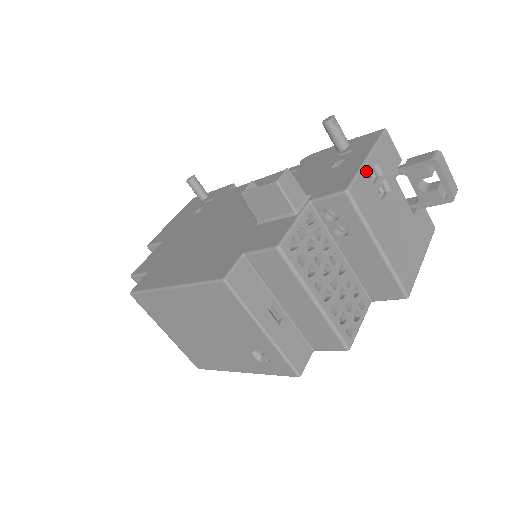
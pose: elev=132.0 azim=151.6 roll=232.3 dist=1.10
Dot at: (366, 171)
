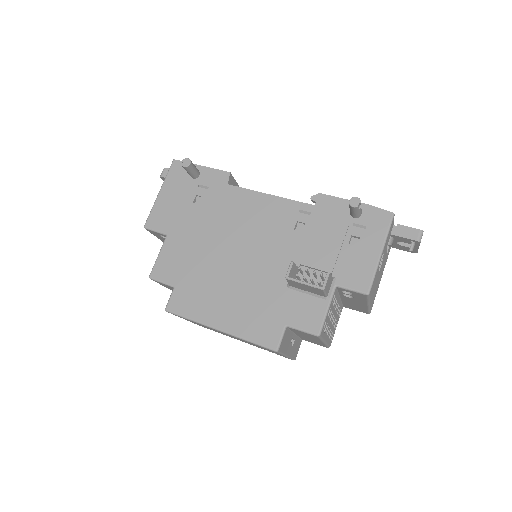
Dot at: occluded
